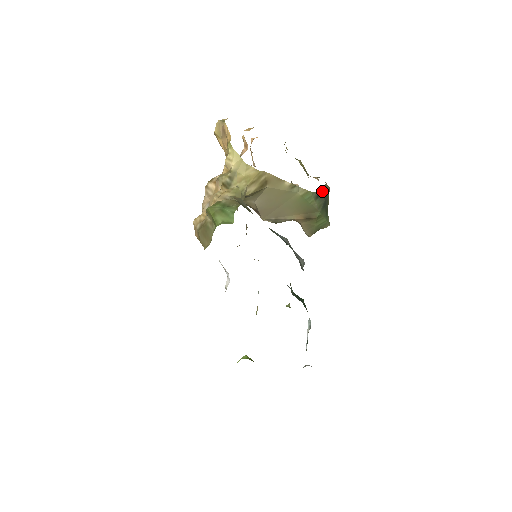
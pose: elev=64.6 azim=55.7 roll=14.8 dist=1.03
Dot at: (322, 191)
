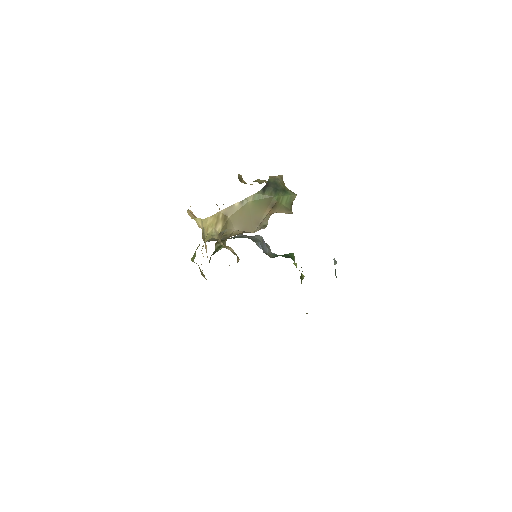
Dot at: (266, 185)
